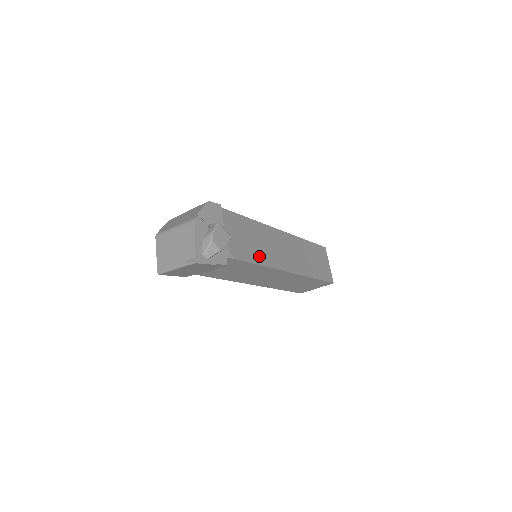
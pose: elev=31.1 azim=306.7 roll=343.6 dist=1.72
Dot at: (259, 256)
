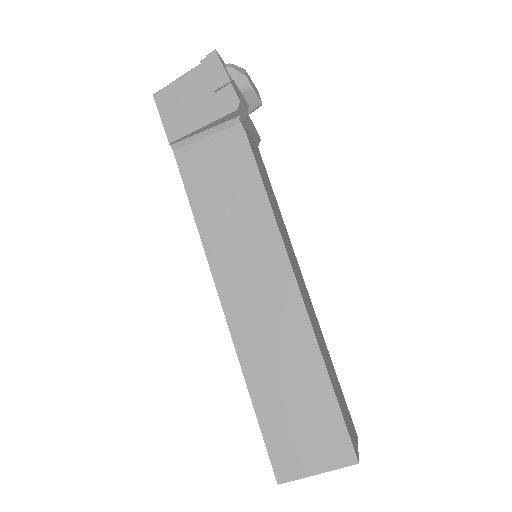
Dot at: (270, 199)
